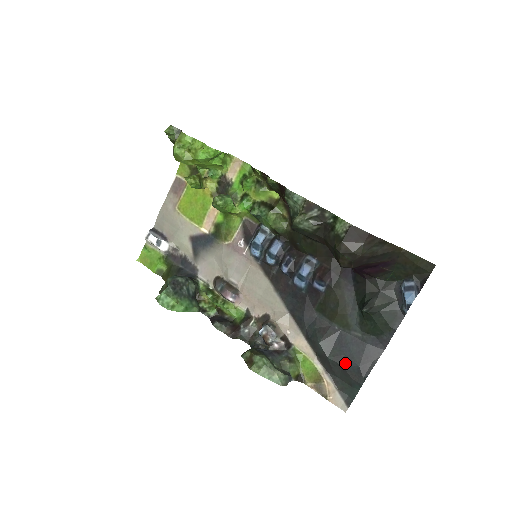
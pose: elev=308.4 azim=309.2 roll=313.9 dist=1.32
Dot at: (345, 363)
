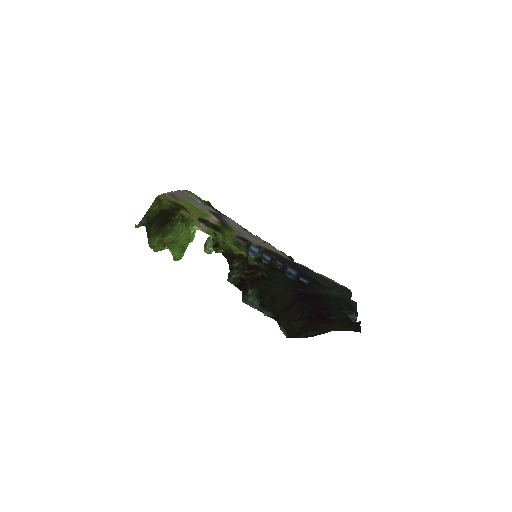
Dot at: occluded
